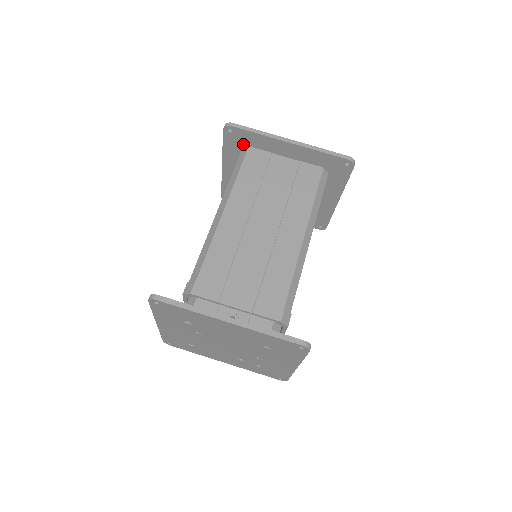
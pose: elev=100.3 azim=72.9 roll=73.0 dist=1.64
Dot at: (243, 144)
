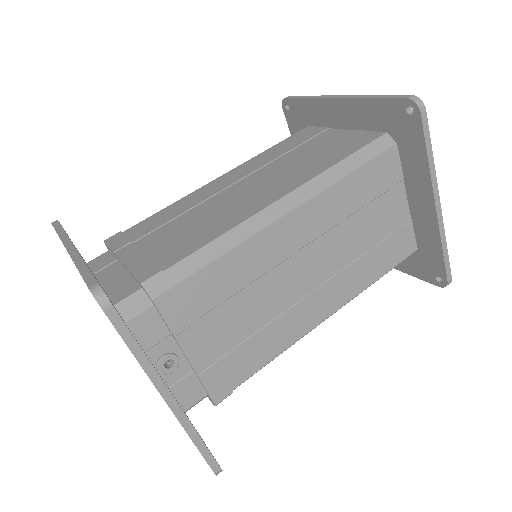
Dot at: (396, 133)
